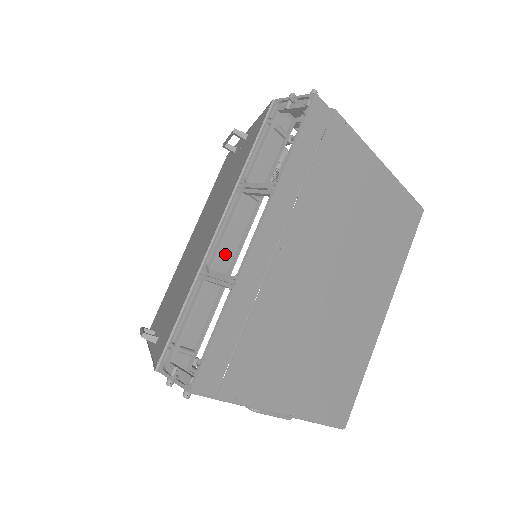
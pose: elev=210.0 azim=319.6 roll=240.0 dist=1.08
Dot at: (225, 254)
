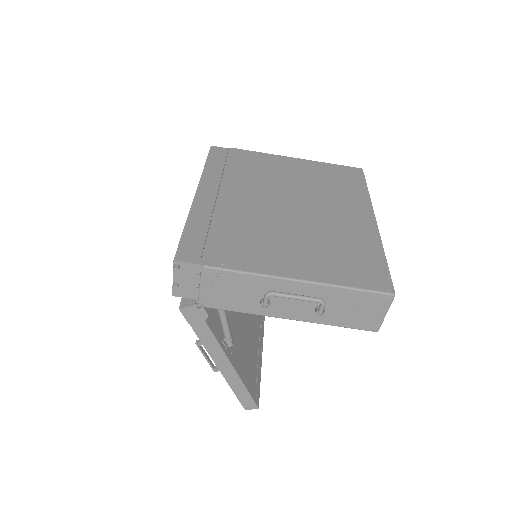
Dot at: occluded
